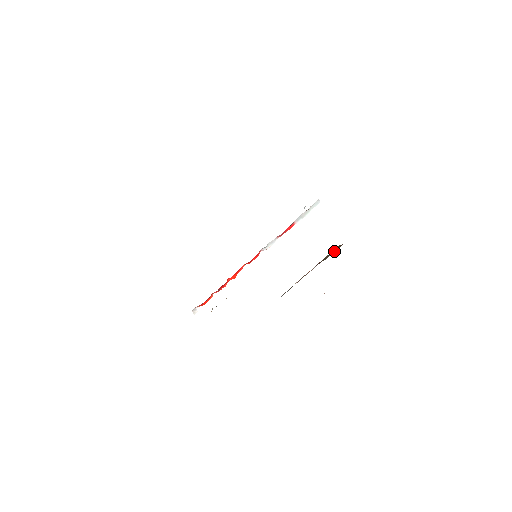
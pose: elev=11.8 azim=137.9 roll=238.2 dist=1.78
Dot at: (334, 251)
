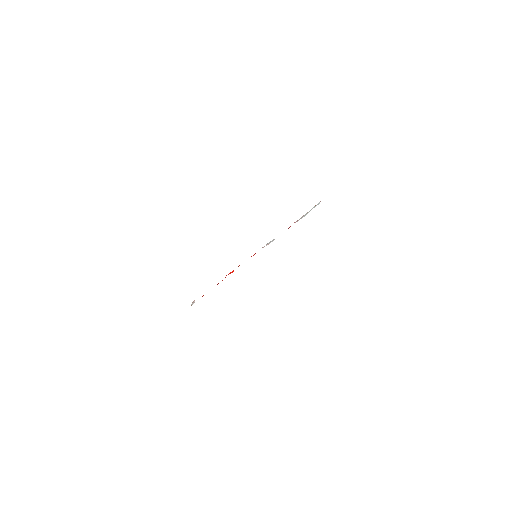
Dot at: occluded
